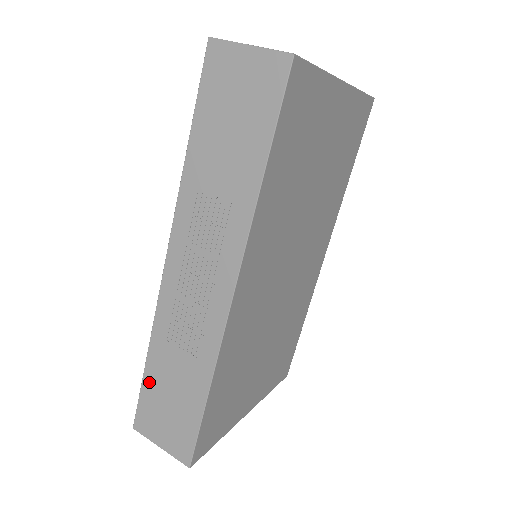
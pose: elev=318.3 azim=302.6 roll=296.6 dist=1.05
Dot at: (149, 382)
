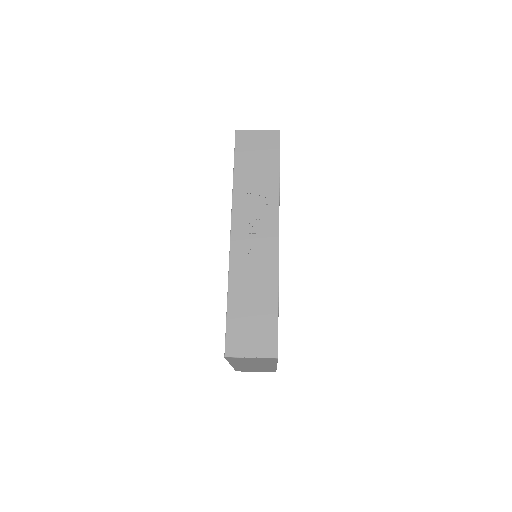
Dot at: (233, 313)
